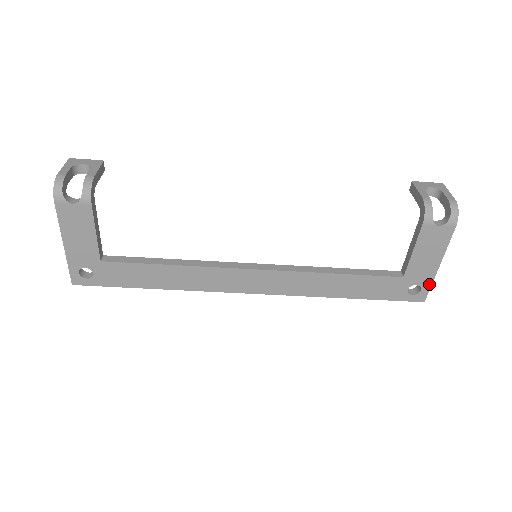
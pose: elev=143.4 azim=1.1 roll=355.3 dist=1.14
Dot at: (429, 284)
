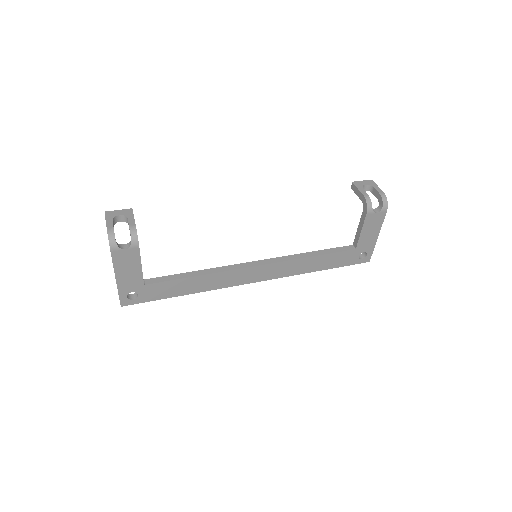
Dot at: (372, 250)
